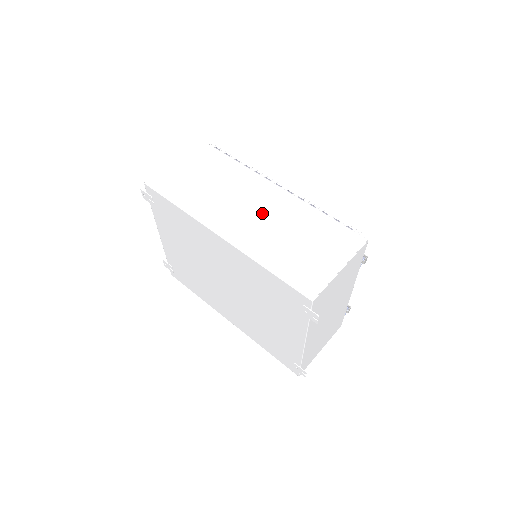
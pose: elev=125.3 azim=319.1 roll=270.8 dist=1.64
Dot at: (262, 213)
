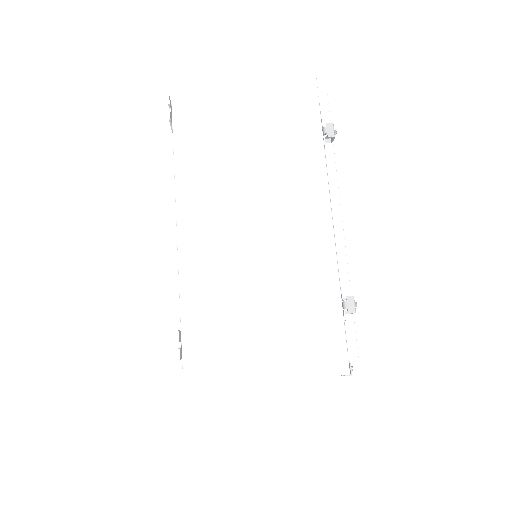
Dot at: occluded
